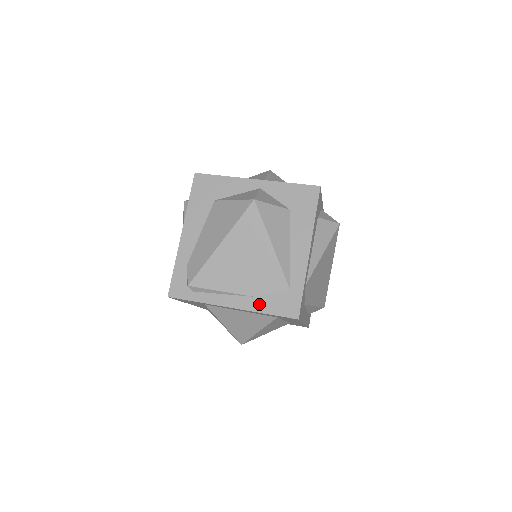
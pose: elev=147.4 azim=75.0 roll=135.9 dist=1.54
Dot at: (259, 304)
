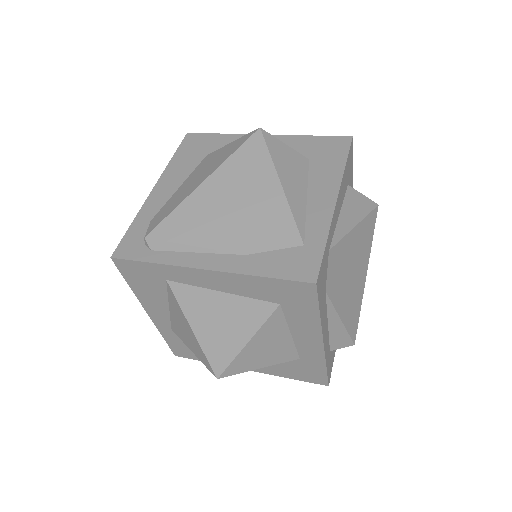
Dot at: (252, 264)
